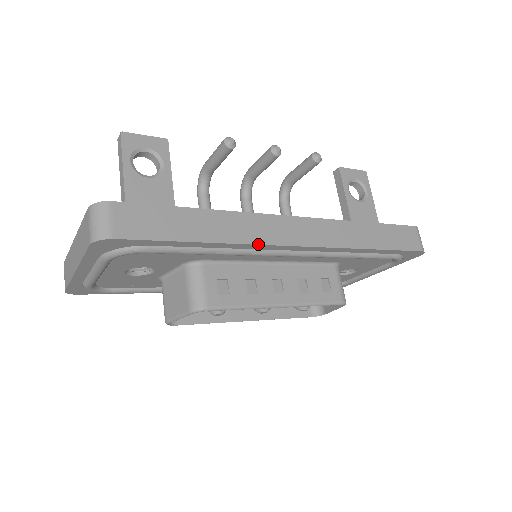
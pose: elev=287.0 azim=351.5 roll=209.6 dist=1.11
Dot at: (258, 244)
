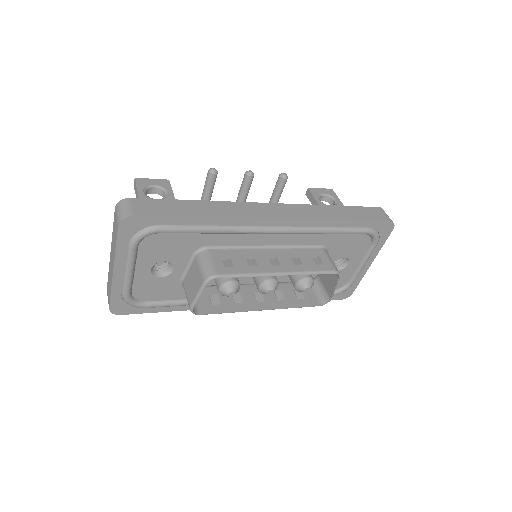
Dot at: (244, 218)
